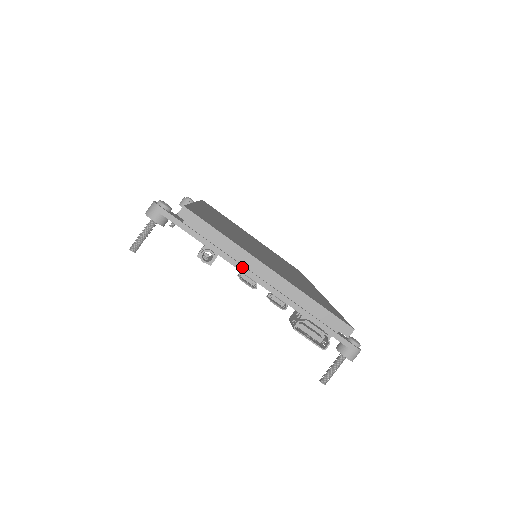
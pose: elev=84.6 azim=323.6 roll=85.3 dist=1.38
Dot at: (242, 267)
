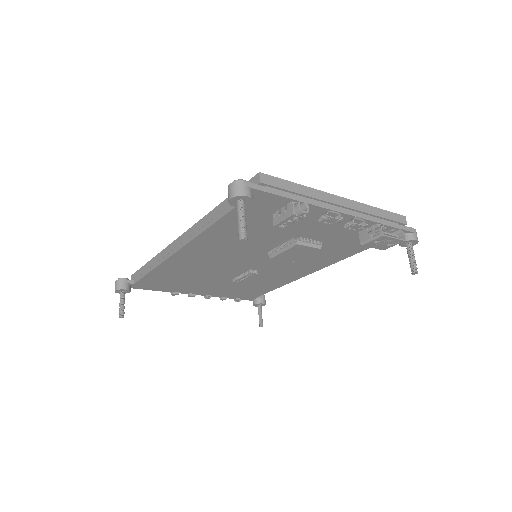
Dot at: (325, 205)
